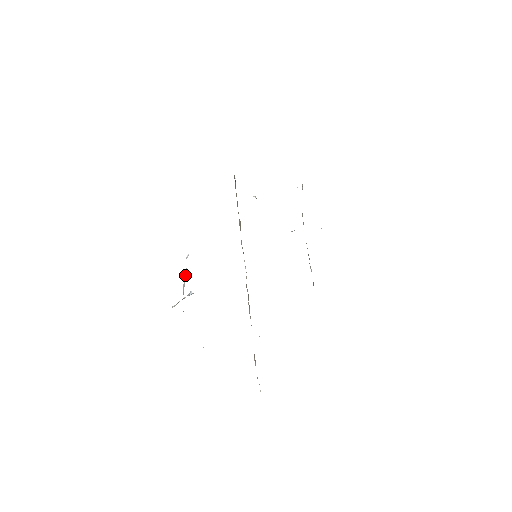
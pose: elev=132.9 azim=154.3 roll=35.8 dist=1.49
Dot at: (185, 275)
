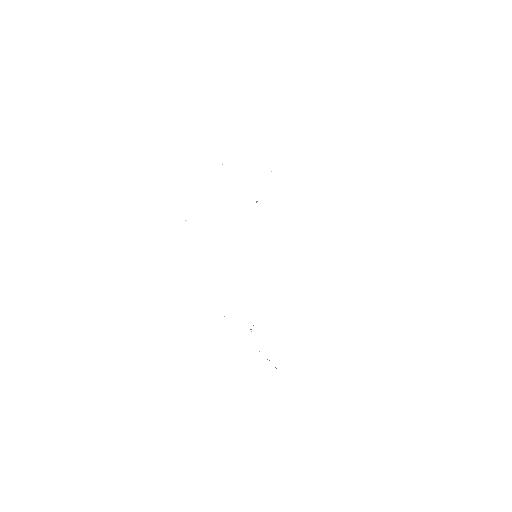
Dot at: occluded
